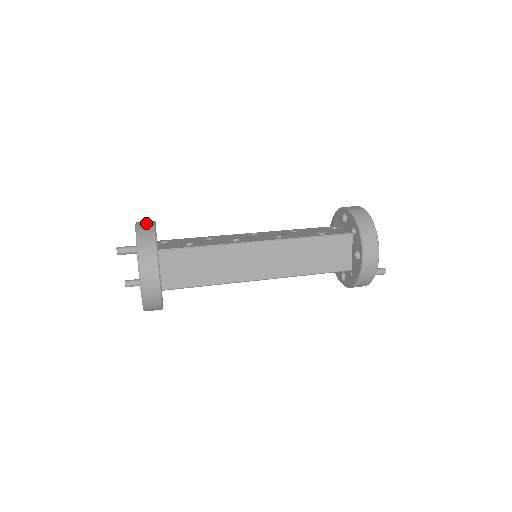
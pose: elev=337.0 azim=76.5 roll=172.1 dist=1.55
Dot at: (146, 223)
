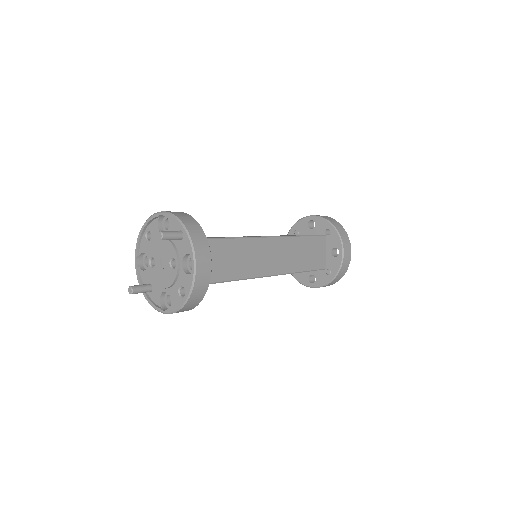
Dot at: occluded
